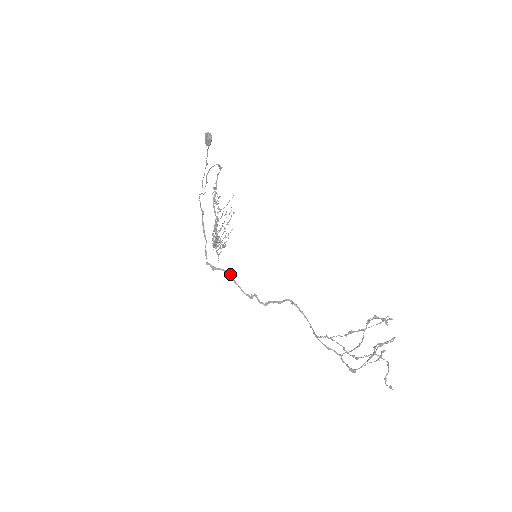
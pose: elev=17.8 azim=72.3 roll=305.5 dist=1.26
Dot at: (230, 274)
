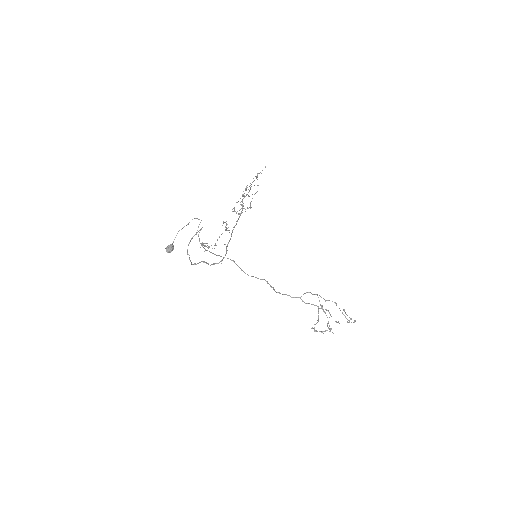
Dot at: occluded
